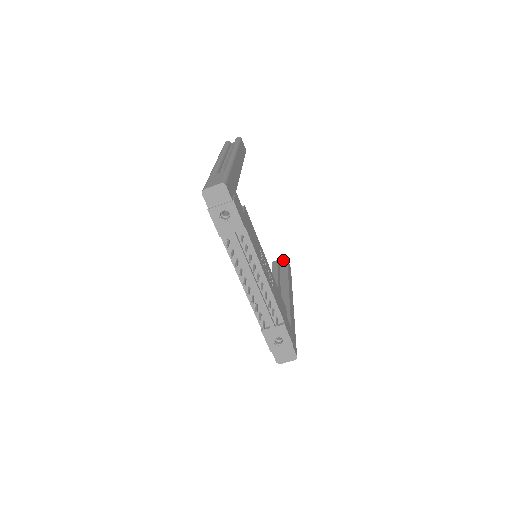
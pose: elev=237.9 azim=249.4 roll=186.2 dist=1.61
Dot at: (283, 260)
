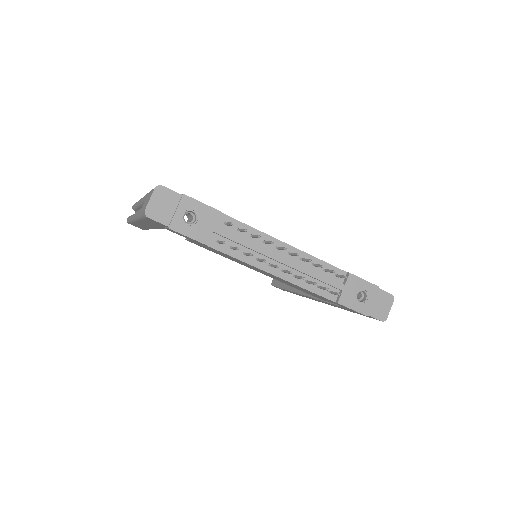
Dot at: occluded
